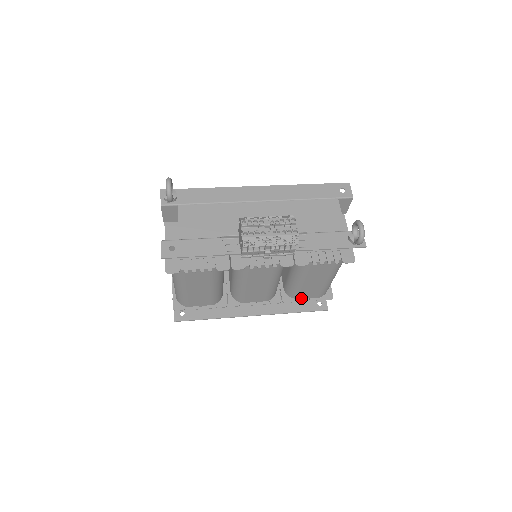
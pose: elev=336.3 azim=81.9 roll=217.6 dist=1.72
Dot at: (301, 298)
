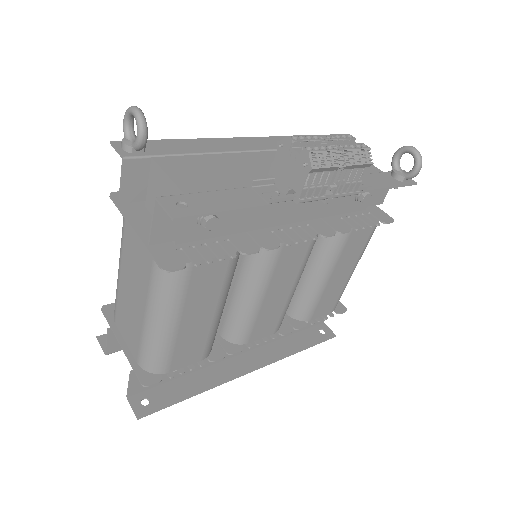
Dot at: (313, 318)
